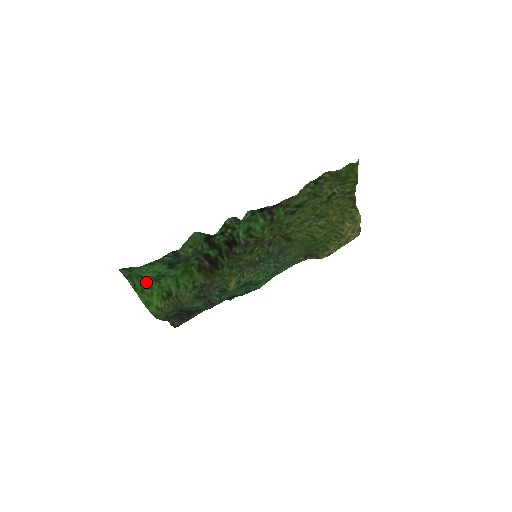
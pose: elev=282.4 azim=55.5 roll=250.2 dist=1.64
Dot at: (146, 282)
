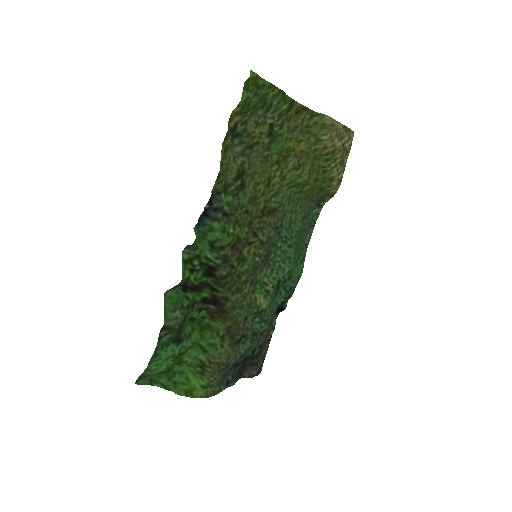
Dot at: (172, 373)
